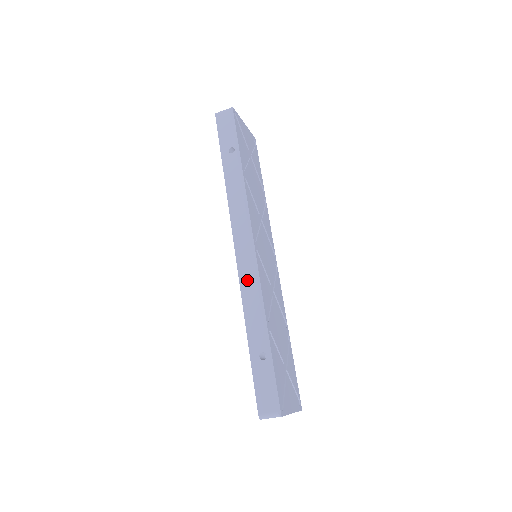
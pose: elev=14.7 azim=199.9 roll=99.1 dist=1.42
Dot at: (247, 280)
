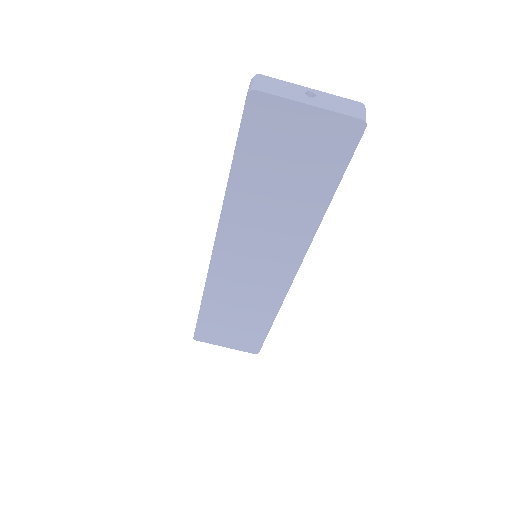
Dot at: occluded
